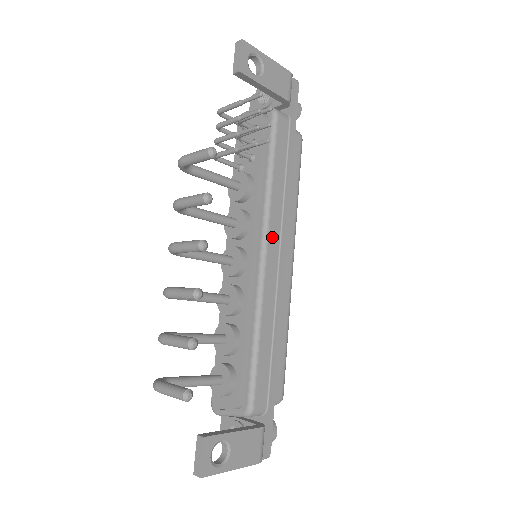
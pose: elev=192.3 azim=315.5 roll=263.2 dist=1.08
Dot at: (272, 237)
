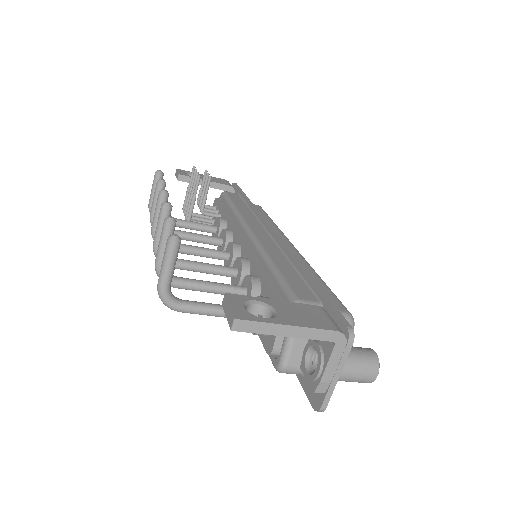
Dot at: (253, 225)
